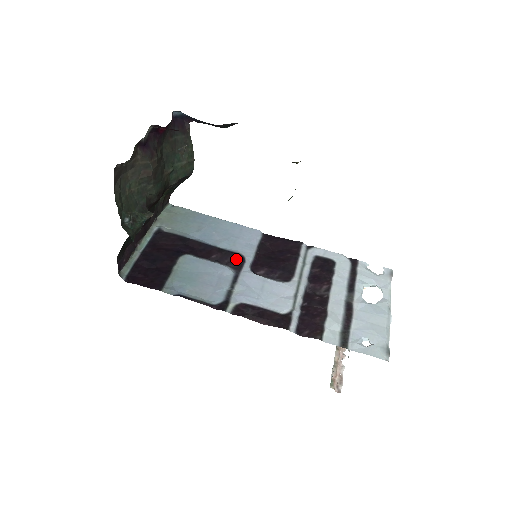
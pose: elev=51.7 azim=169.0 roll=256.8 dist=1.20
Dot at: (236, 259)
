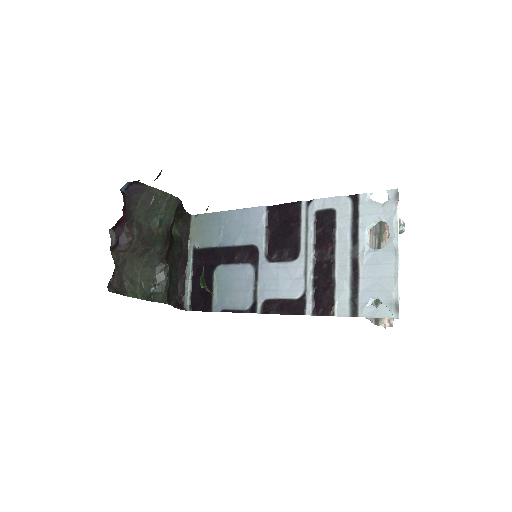
Dot at: (252, 253)
